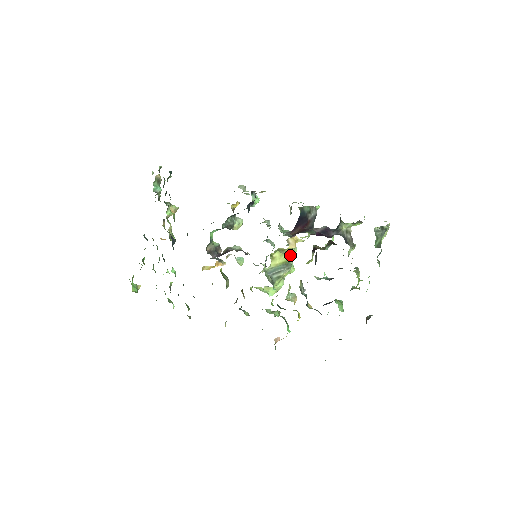
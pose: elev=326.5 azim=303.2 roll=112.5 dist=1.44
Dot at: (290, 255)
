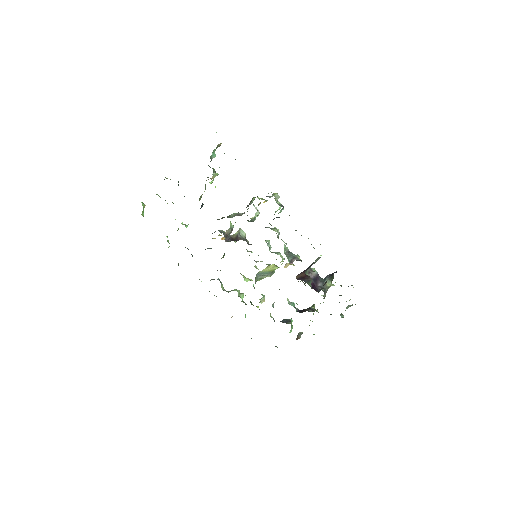
Dot at: occluded
